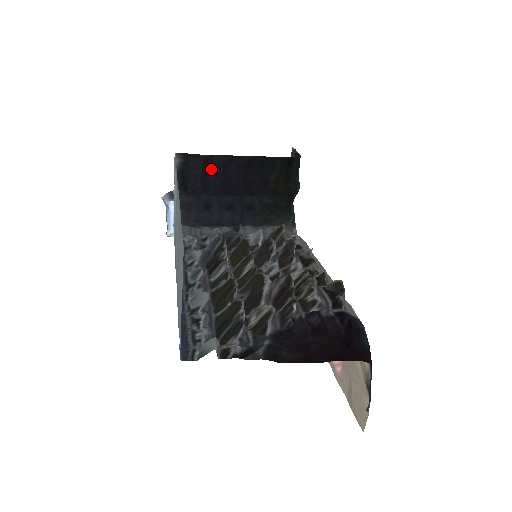
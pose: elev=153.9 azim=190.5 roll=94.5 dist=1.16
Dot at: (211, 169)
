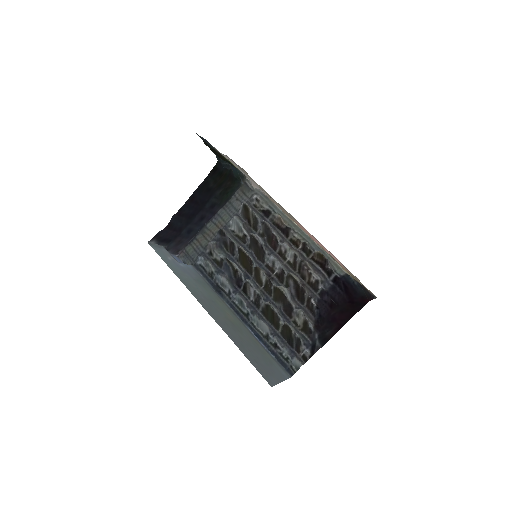
Dot at: (174, 224)
